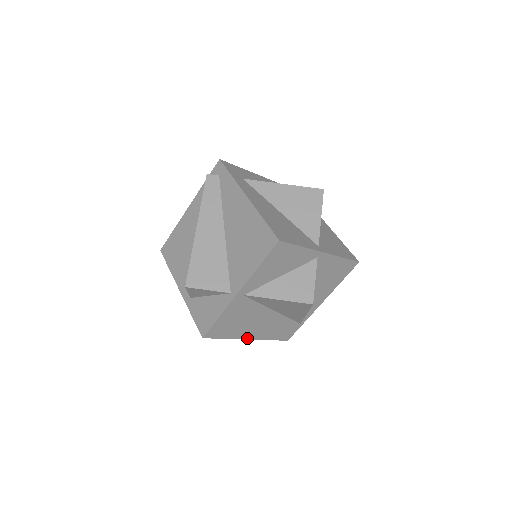
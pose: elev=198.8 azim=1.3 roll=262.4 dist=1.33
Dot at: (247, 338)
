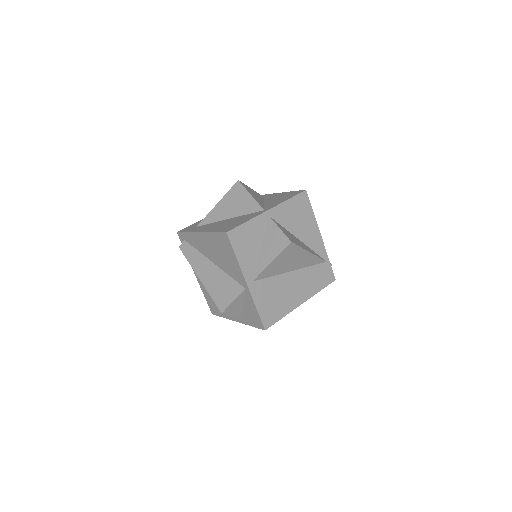
Dot at: (299, 304)
